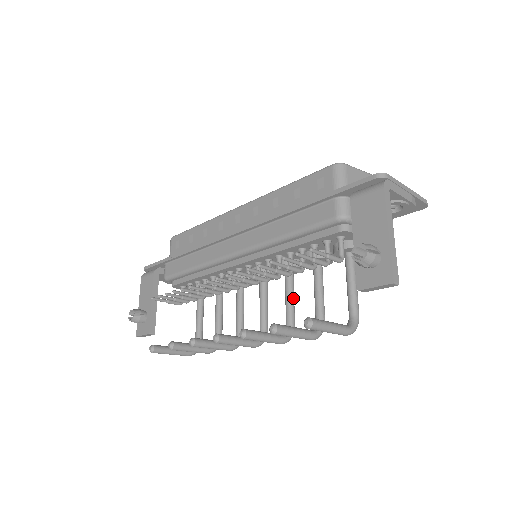
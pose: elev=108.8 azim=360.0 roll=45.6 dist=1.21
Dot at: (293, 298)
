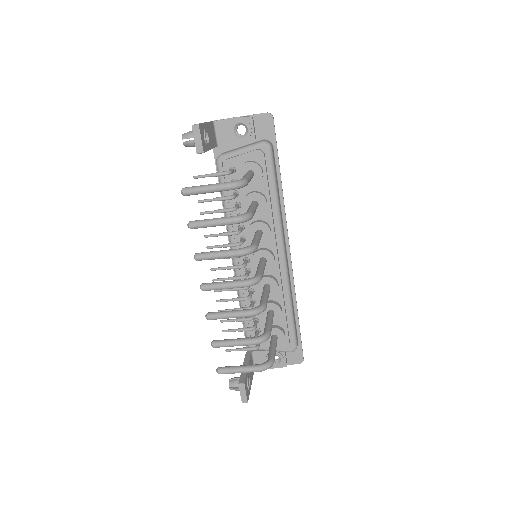
Dot at: (256, 237)
